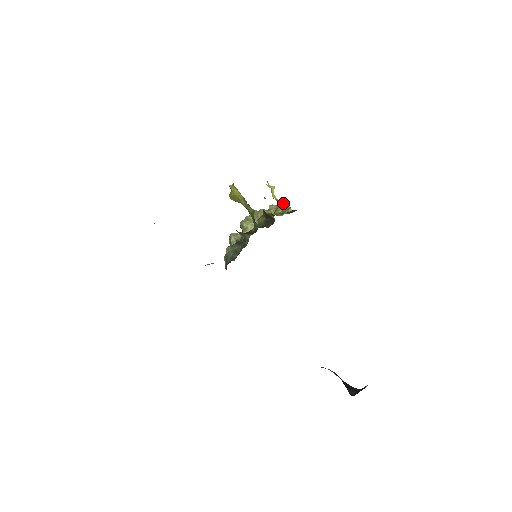
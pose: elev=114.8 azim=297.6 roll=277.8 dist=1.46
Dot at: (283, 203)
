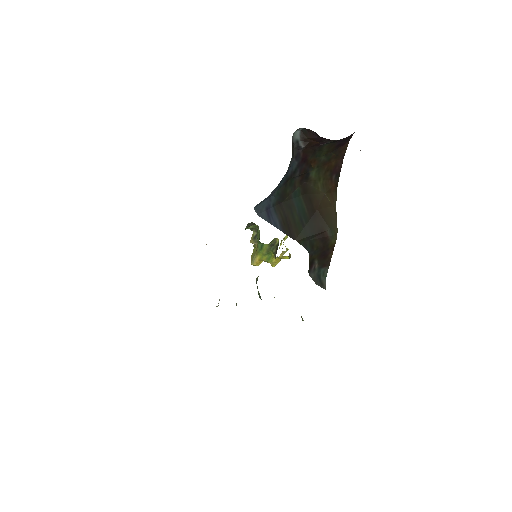
Dot at: occluded
